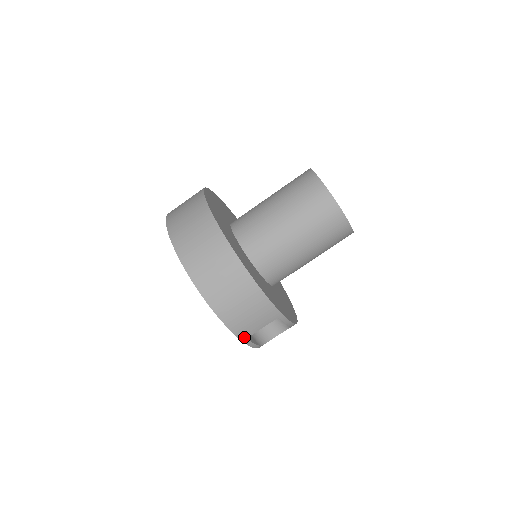
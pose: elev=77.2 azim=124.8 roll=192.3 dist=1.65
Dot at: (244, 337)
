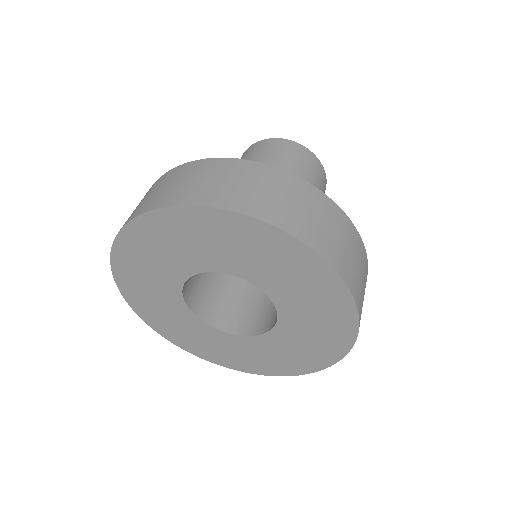
Dot at: occluded
